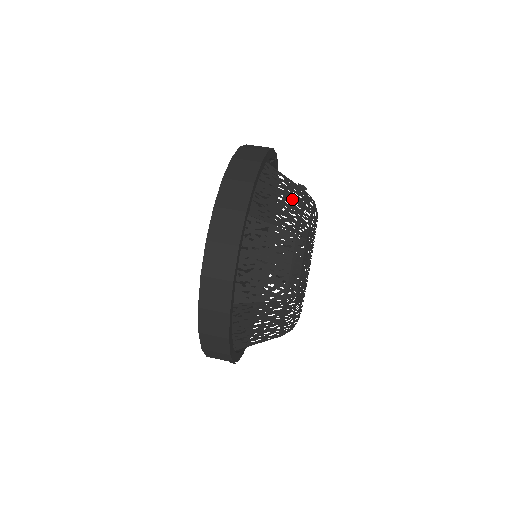
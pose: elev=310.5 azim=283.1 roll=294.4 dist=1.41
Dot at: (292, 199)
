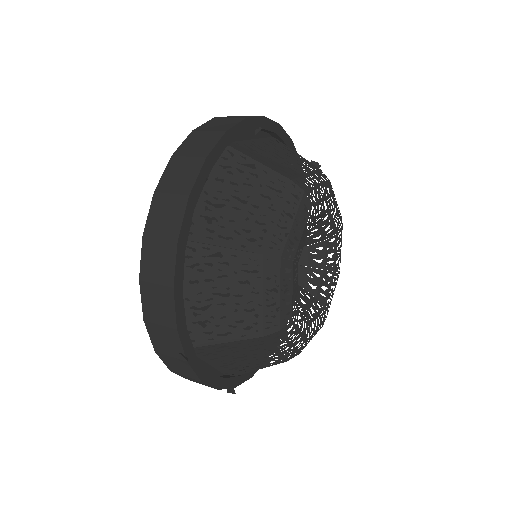
Dot at: occluded
